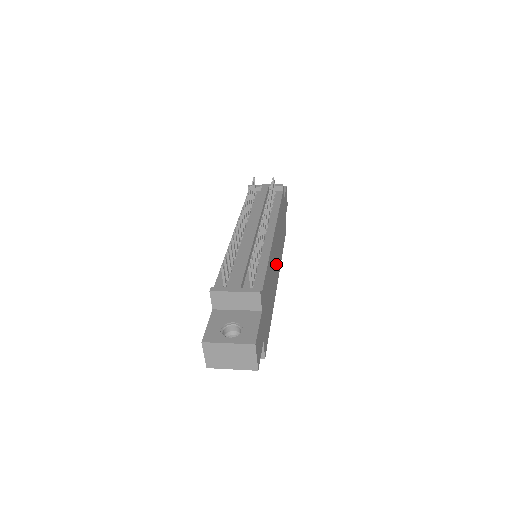
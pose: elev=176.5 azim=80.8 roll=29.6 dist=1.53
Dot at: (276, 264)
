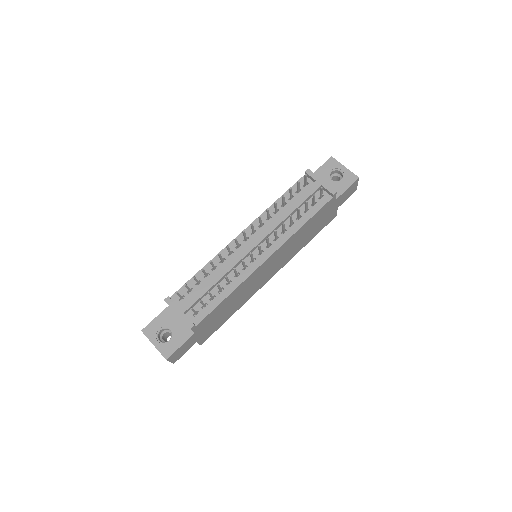
Dot at: (269, 271)
